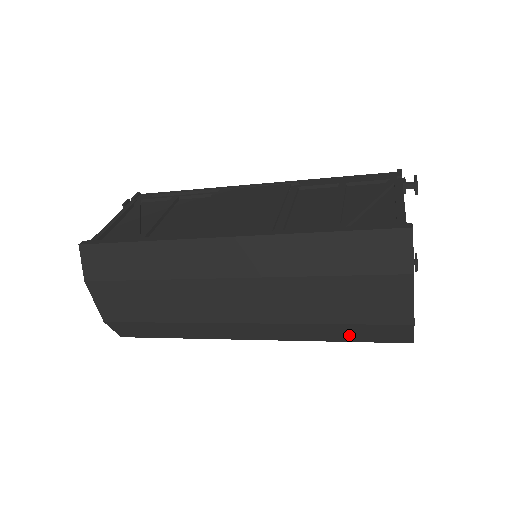
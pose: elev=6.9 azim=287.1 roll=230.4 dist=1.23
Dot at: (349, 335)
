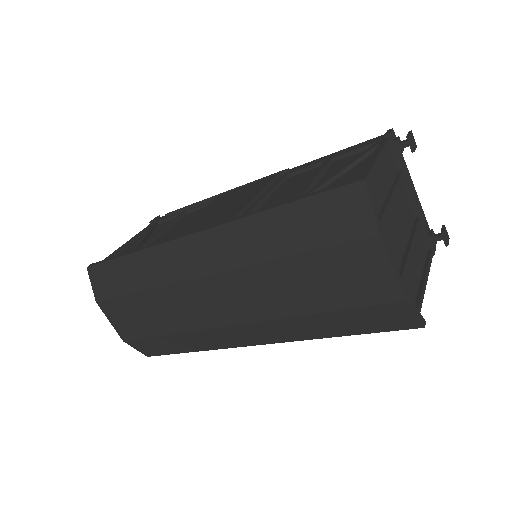
Dot at: (345, 326)
